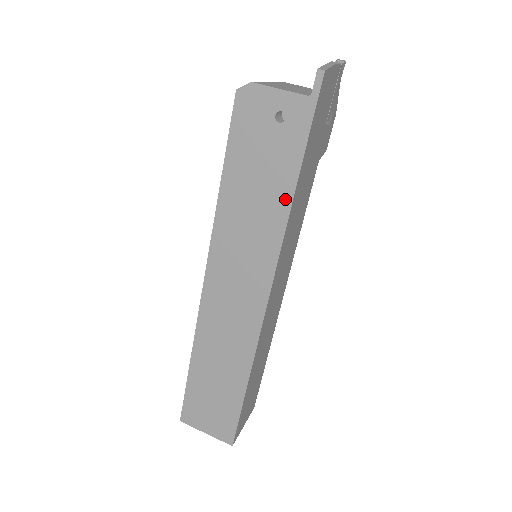
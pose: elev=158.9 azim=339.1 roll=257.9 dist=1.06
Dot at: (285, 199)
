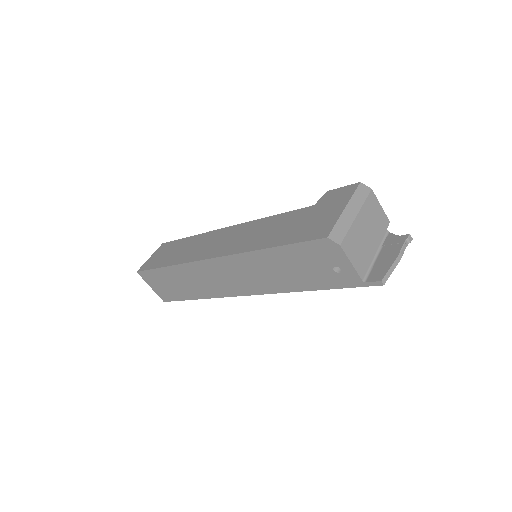
Dot at: (299, 287)
